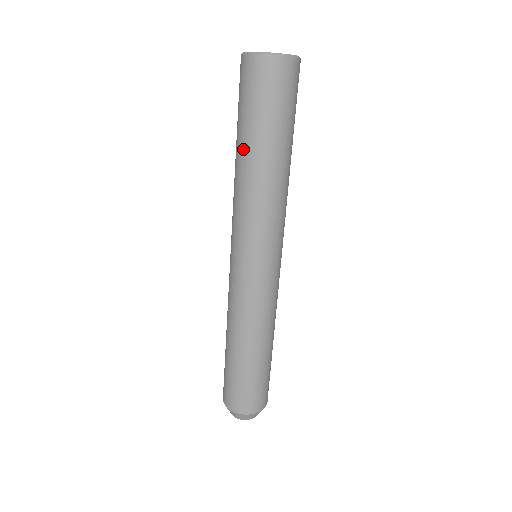
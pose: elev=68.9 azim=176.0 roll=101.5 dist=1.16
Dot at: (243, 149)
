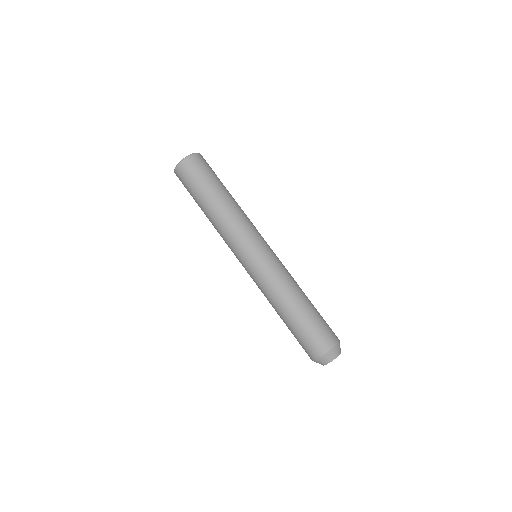
Dot at: (206, 205)
